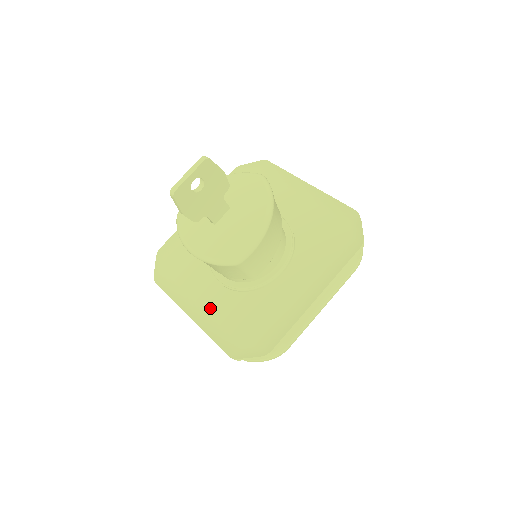
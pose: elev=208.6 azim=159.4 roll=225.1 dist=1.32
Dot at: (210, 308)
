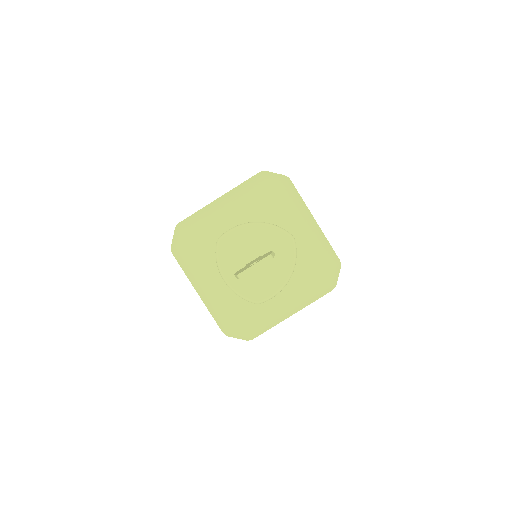
Dot at: (215, 292)
